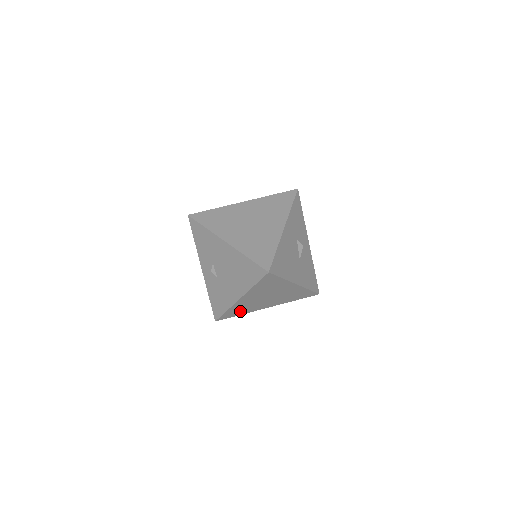
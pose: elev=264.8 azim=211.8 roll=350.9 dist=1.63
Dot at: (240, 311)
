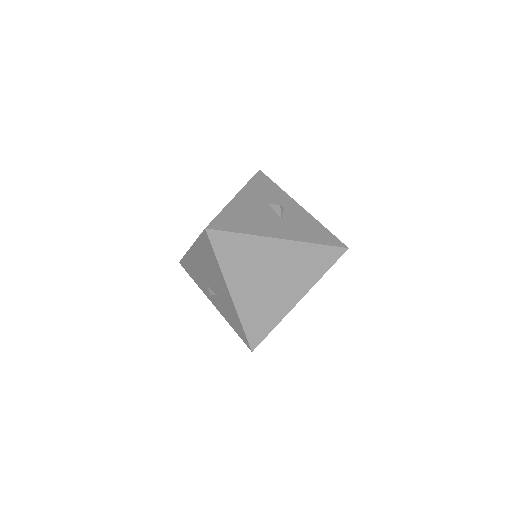
Dot at: (264, 320)
